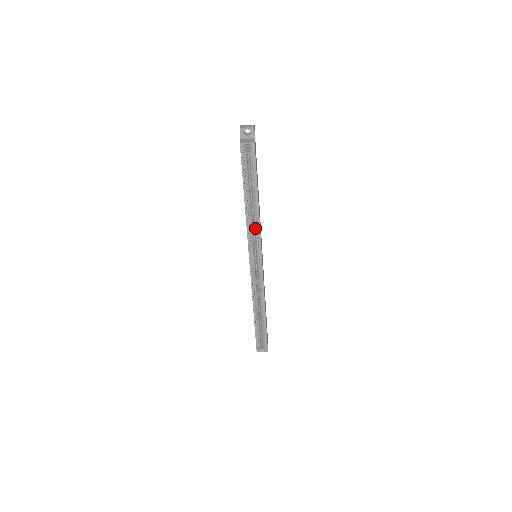
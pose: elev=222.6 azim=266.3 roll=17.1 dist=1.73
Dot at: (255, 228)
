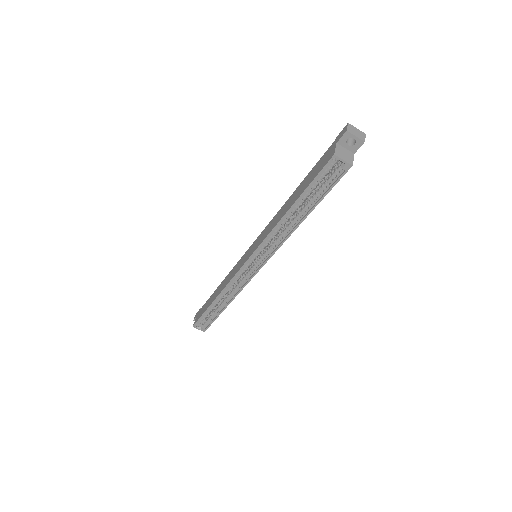
Dot at: (277, 239)
